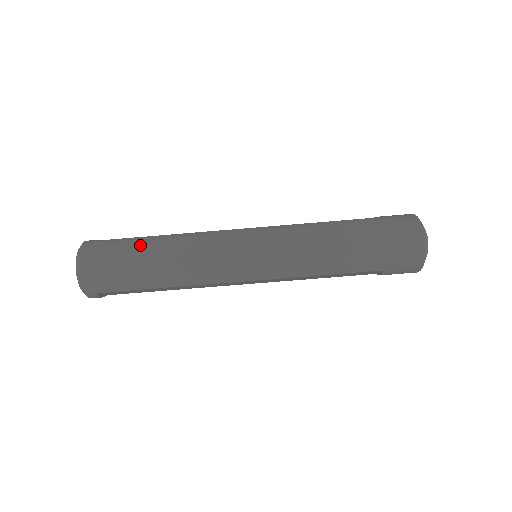
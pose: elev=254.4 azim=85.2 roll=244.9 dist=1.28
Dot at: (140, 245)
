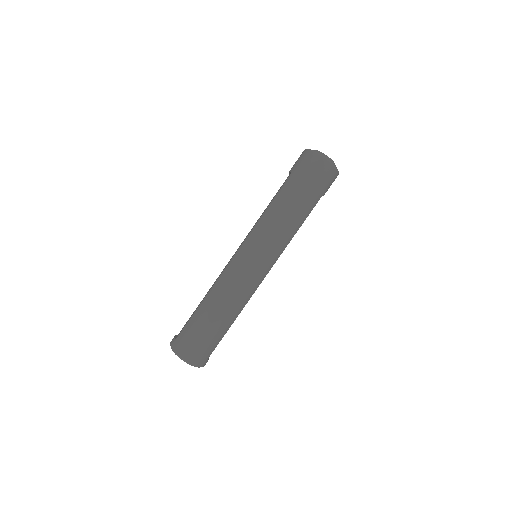
Dot at: (201, 318)
